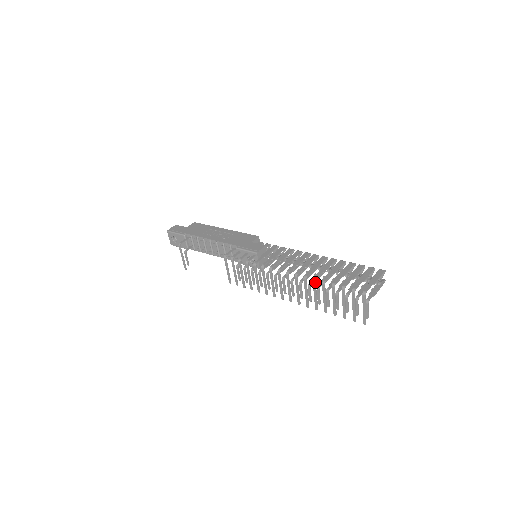
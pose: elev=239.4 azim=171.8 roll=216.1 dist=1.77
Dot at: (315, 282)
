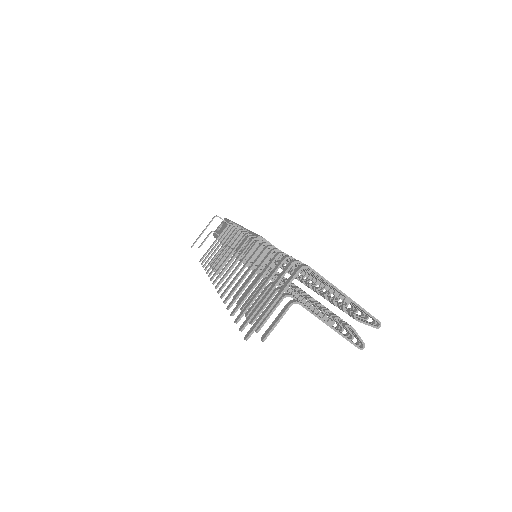
Dot at: (267, 248)
